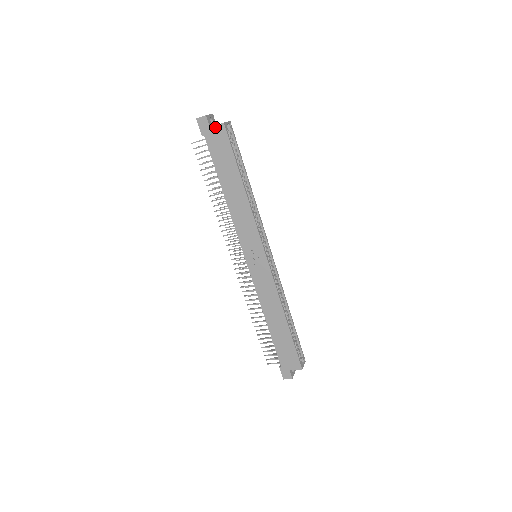
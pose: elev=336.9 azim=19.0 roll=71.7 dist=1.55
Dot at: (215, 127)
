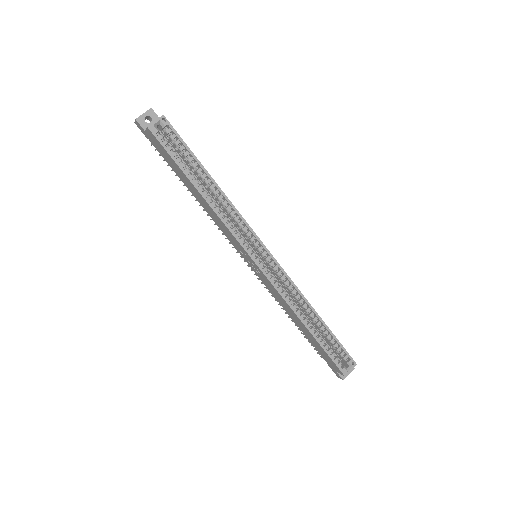
Dot at: (147, 131)
